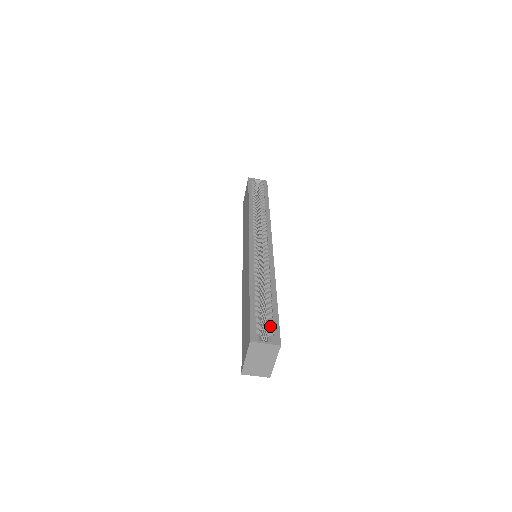
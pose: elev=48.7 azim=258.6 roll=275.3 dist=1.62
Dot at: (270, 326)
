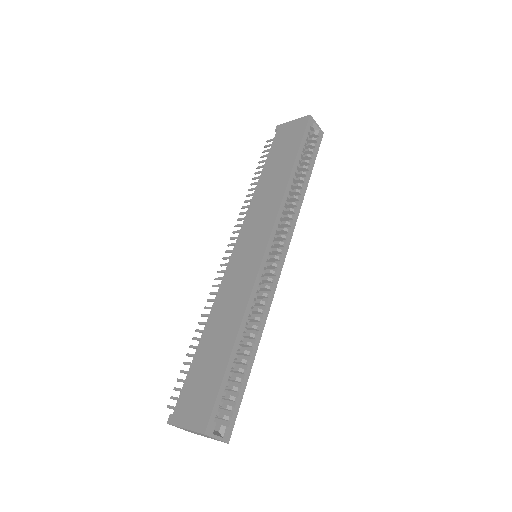
Dot at: (230, 410)
